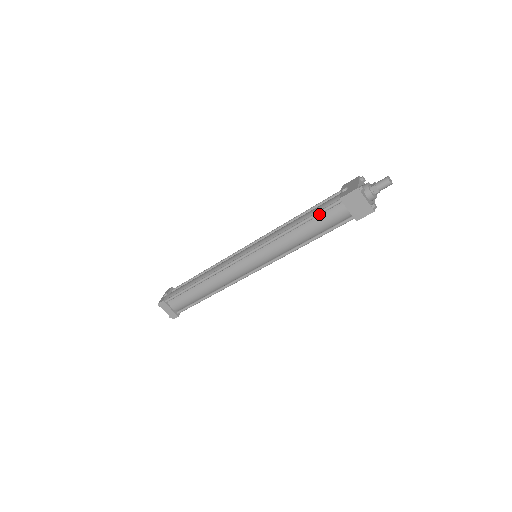
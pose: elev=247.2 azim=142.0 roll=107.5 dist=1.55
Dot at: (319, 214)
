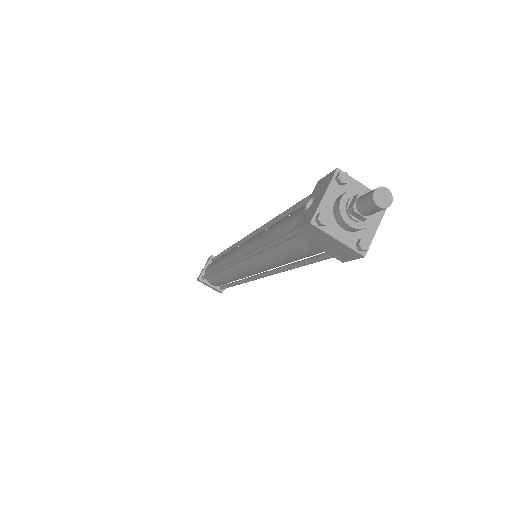
Dot at: (282, 242)
